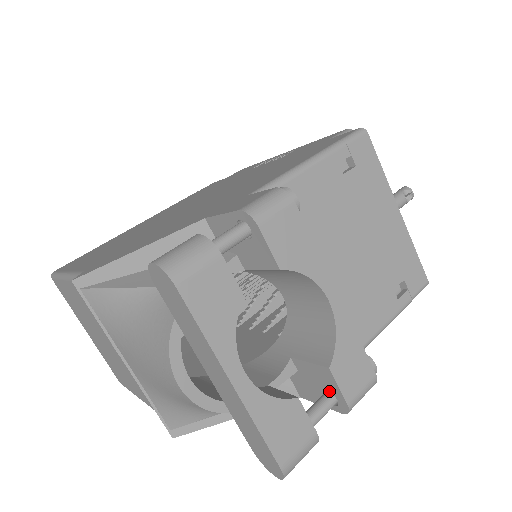
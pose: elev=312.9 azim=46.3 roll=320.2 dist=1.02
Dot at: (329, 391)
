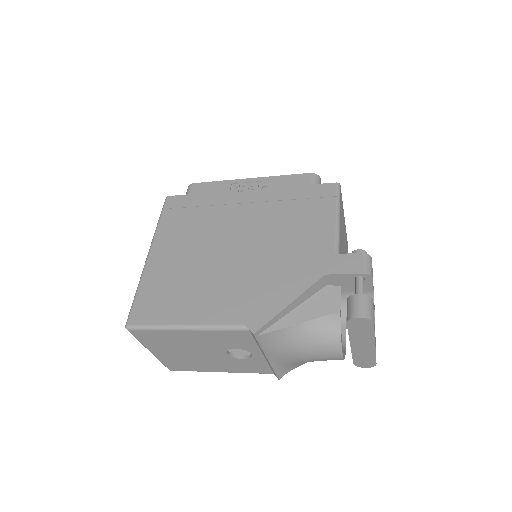
Dot at: occluded
